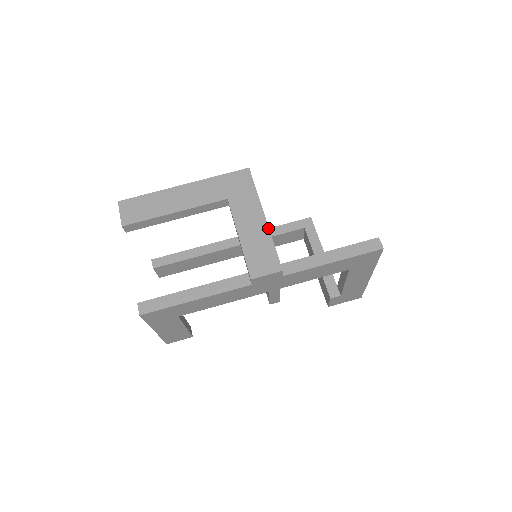
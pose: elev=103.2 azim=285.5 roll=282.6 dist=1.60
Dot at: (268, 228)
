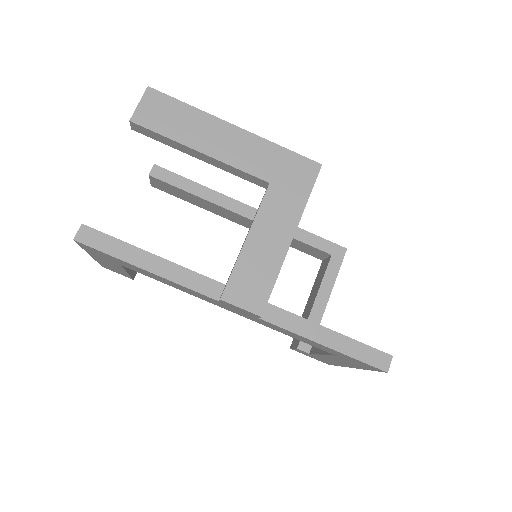
Dot at: (285, 254)
